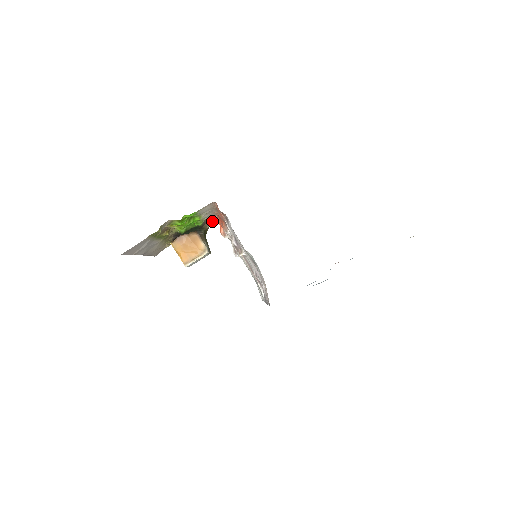
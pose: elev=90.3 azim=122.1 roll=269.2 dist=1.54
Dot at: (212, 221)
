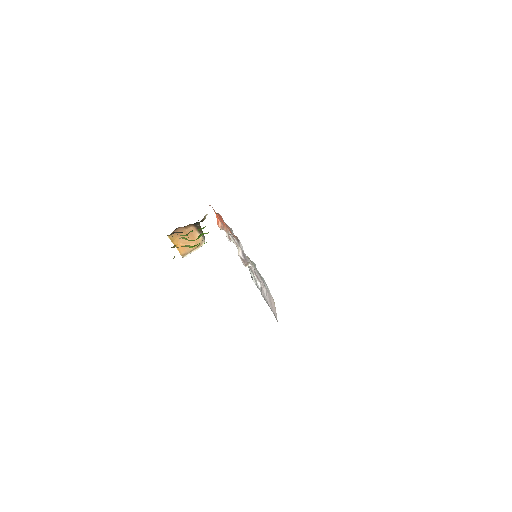
Dot at: occluded
